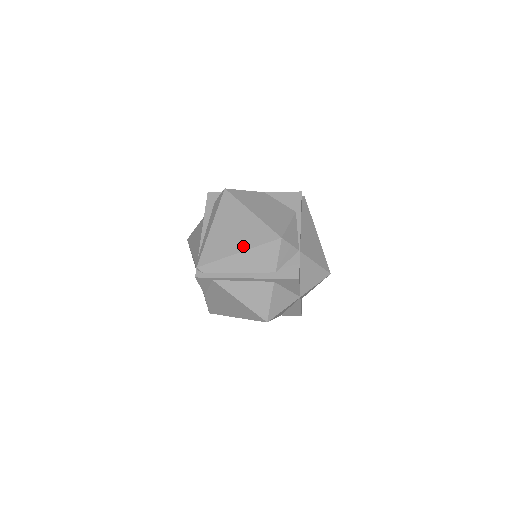
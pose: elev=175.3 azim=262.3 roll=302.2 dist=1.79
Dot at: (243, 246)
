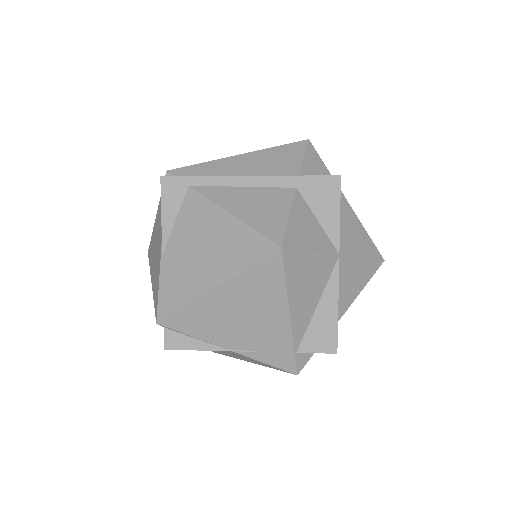
Dot at: (248, 152)
